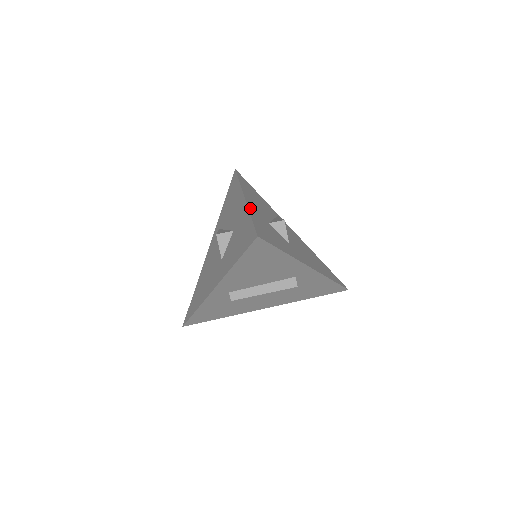
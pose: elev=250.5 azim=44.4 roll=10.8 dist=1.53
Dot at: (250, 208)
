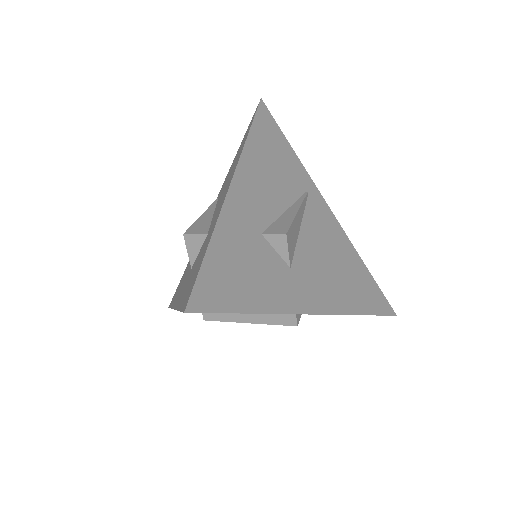
Dot at: (225, 215)
